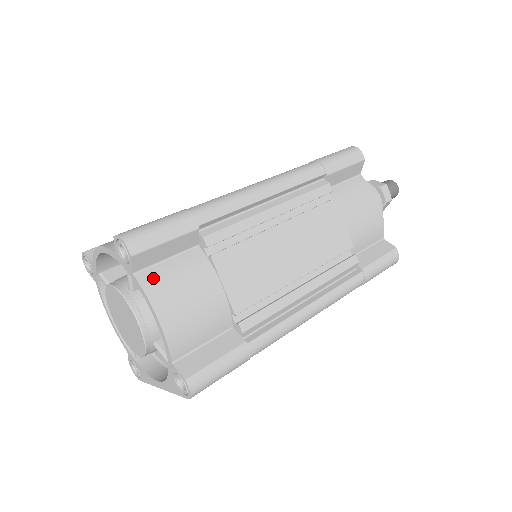
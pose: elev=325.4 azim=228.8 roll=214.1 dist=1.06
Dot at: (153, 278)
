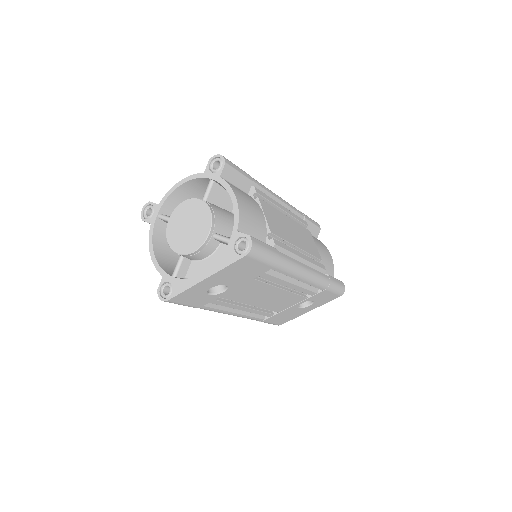
Dot at: (231, 184)
